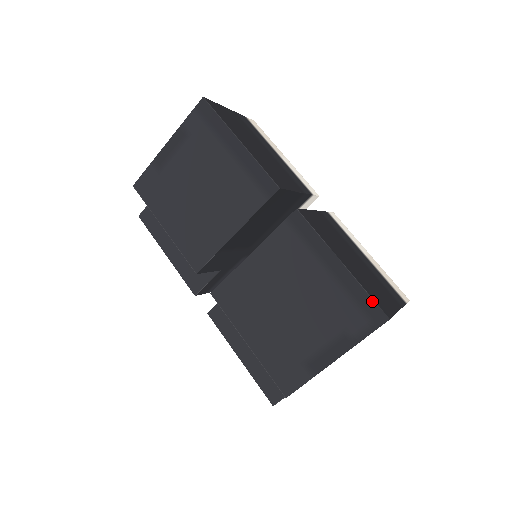
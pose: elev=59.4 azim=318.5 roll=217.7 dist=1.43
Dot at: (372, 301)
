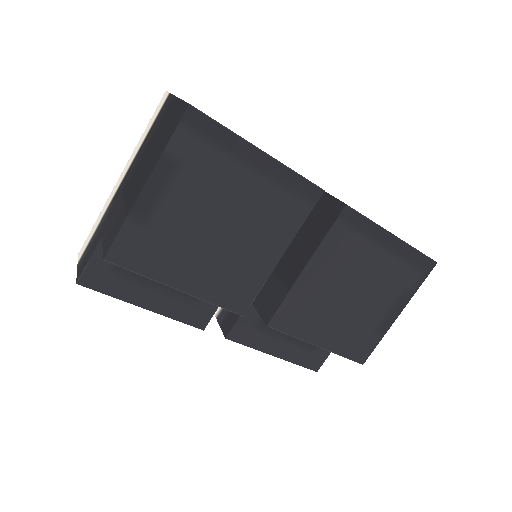
Dot at: (424, 256)
